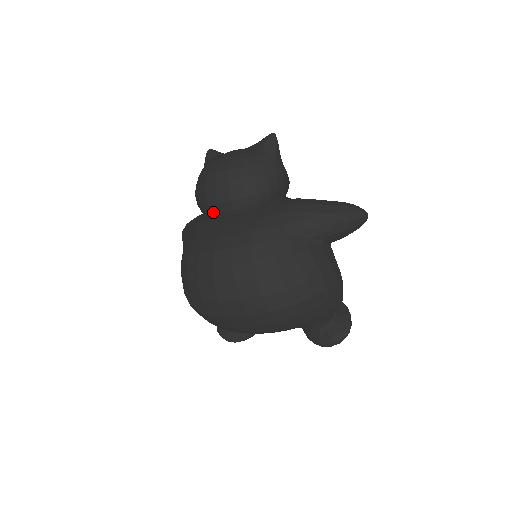
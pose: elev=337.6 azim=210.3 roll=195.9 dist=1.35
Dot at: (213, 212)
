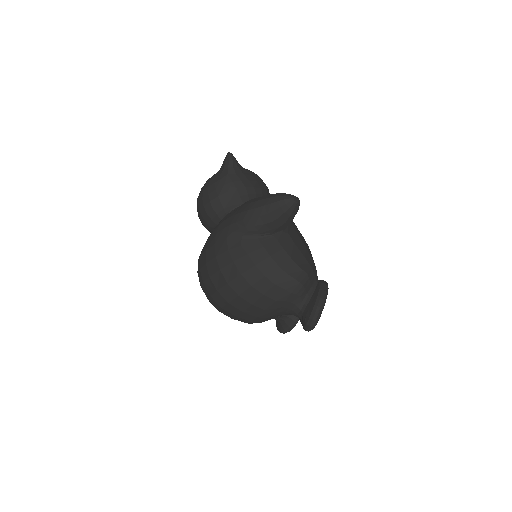
Dot at: occluded
